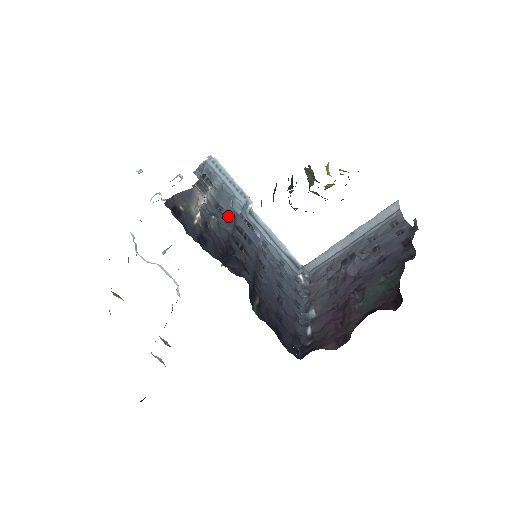
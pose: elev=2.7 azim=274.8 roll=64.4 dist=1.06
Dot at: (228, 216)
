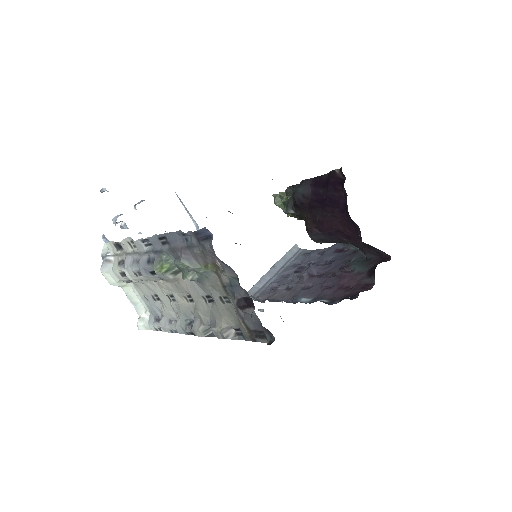
Dot at: occluded
